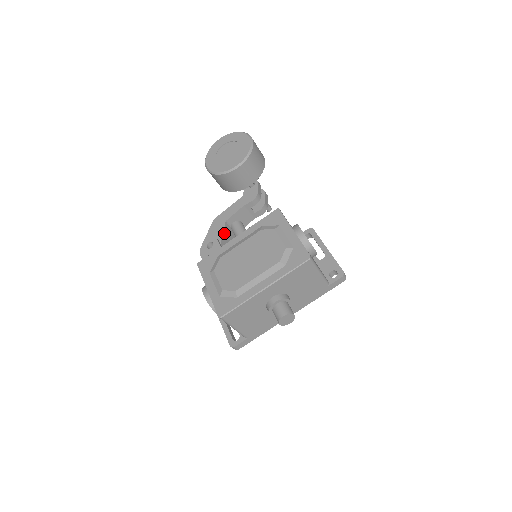
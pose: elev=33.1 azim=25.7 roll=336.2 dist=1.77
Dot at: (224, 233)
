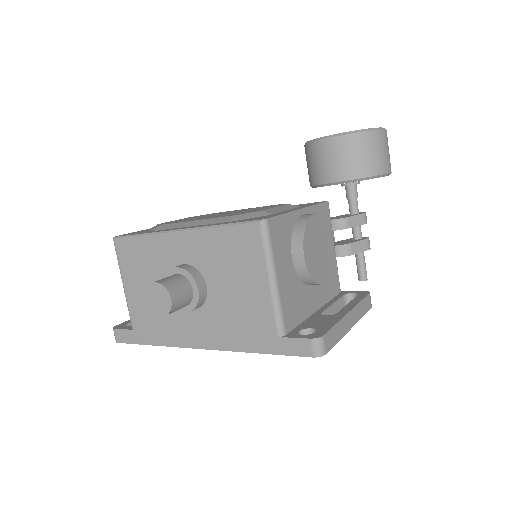
Dot at: occluded
